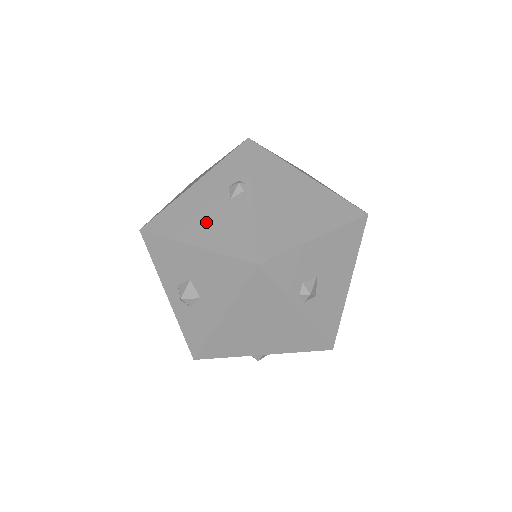
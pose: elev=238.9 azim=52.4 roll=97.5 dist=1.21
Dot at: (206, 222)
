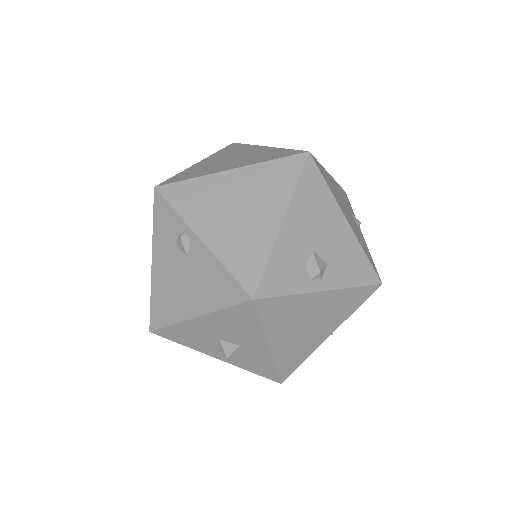
Dot at: (187, 290)
